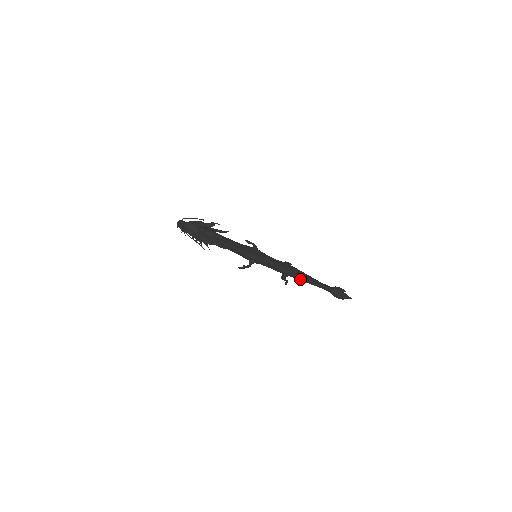
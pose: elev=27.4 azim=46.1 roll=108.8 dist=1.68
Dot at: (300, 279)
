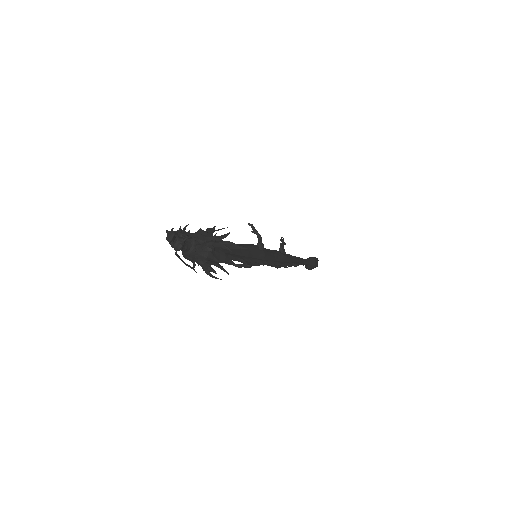
Dot at: occluded
